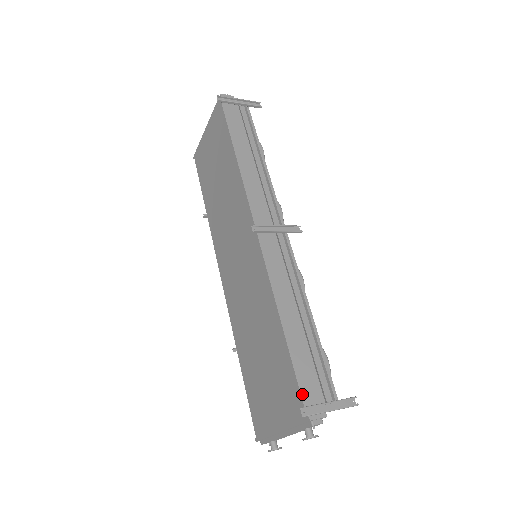
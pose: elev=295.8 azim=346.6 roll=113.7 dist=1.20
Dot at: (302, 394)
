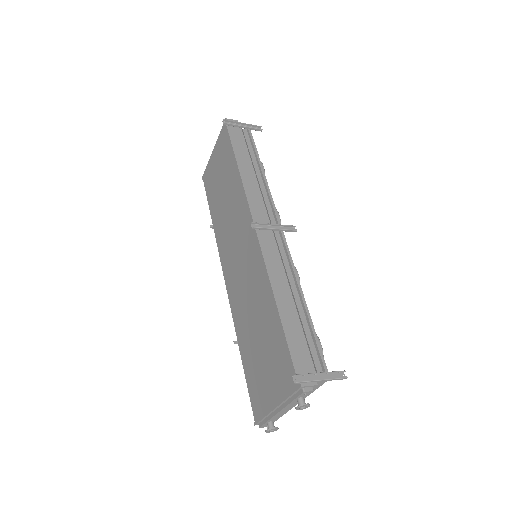
Dot at: (294, 364)
